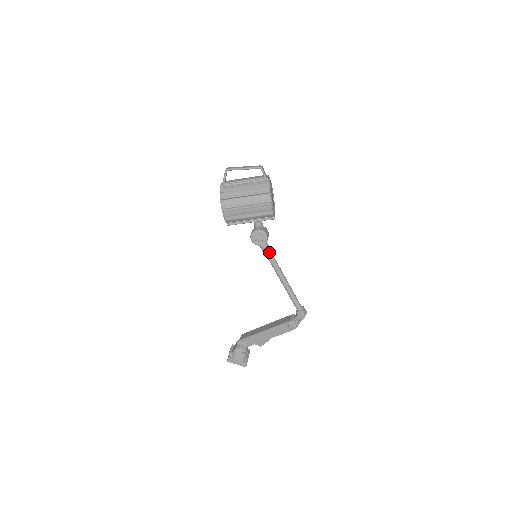
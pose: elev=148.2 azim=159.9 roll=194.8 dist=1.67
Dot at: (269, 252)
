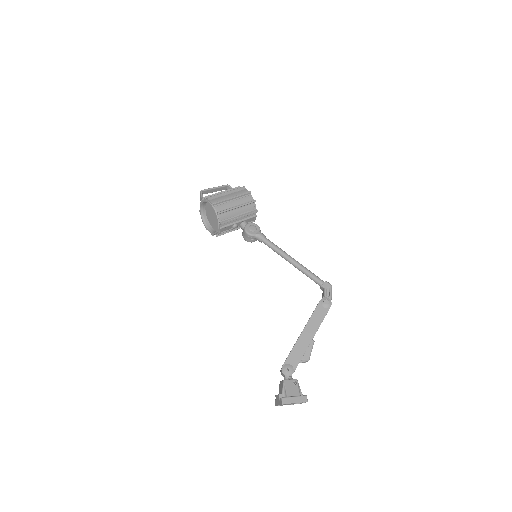
Dot at: (267, 239)
